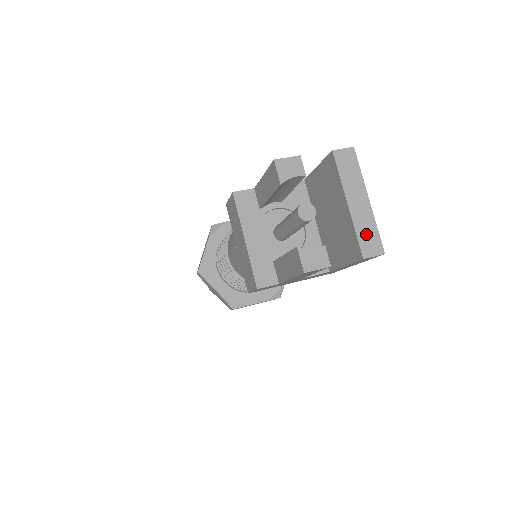
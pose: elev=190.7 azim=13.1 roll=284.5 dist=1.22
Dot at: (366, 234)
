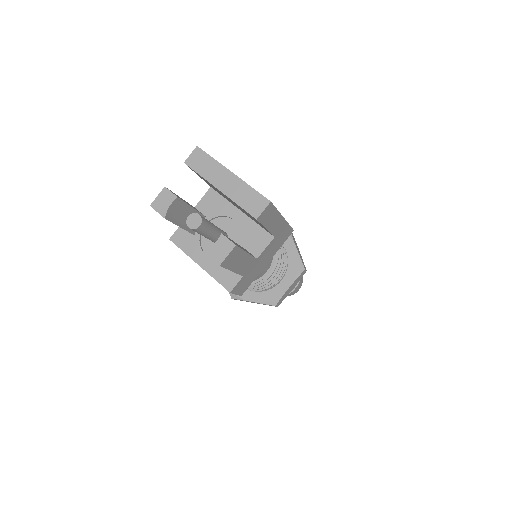
Dot at: (247, 200)
